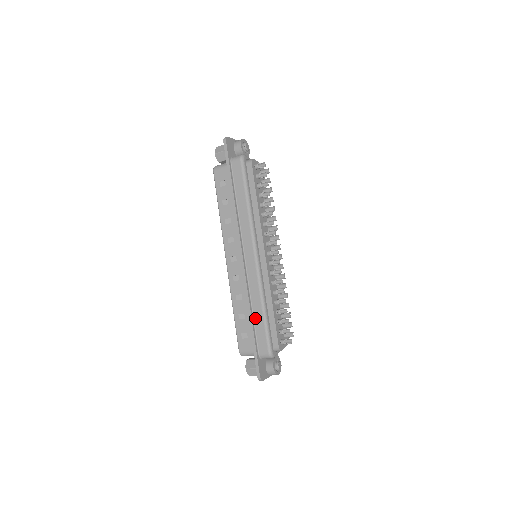
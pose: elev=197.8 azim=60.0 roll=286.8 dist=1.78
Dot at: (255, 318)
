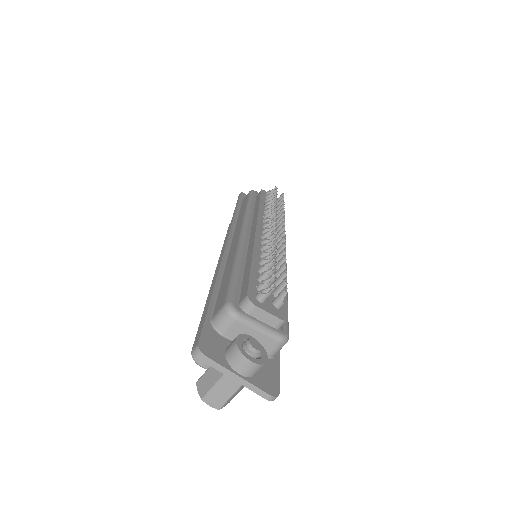
Dot at: (222, 283)
